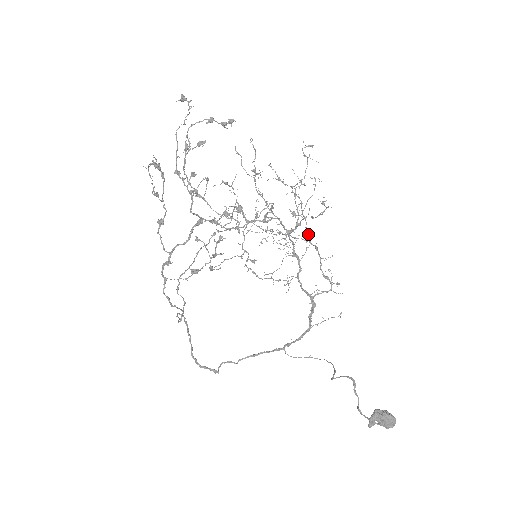
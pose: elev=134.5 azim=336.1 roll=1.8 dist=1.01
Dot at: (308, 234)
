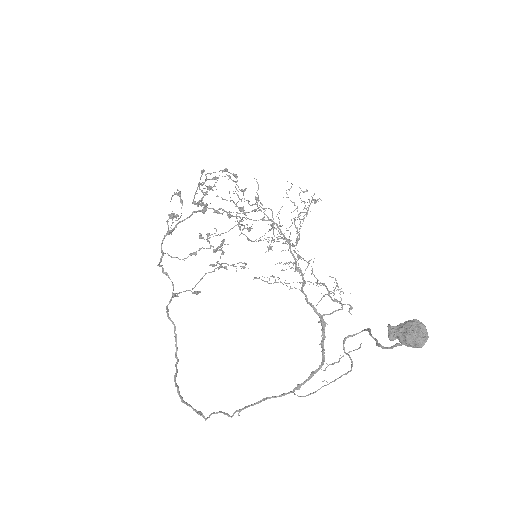
Dot at: (315, 277)
